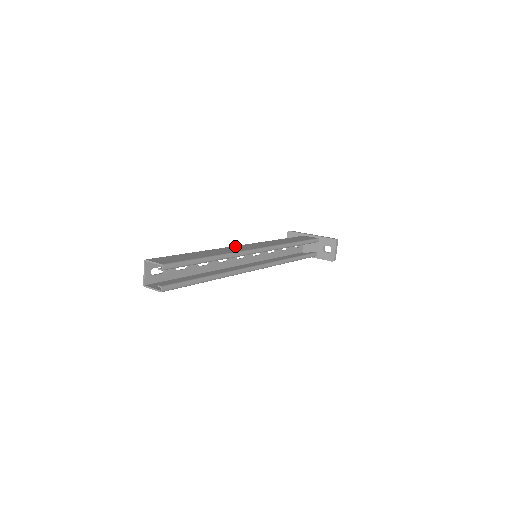
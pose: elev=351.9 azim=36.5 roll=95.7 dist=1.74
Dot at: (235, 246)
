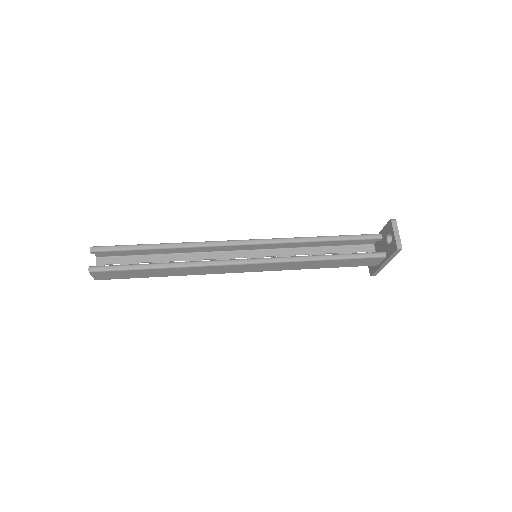
Dot at: (225, 248)
